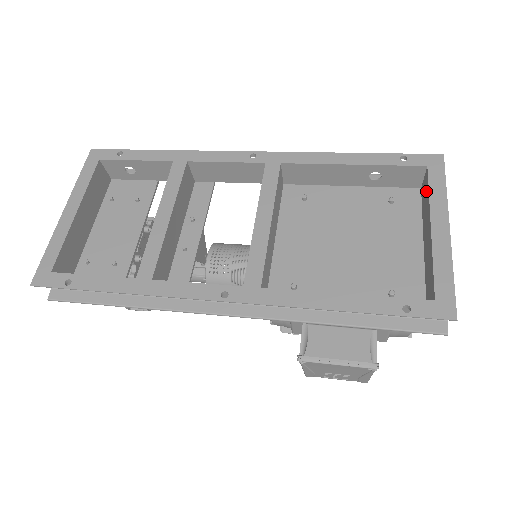
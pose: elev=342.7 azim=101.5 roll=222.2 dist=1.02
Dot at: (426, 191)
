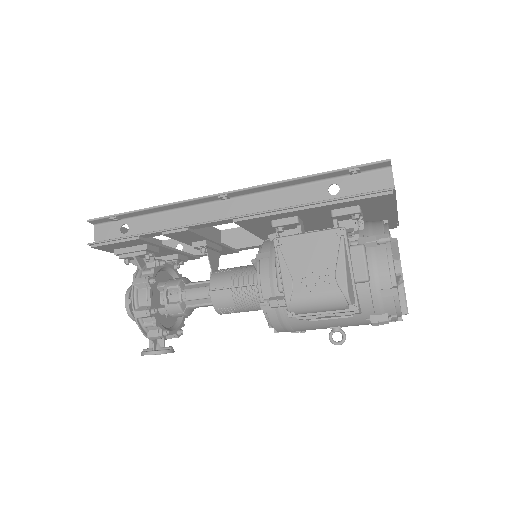
Dot at: occluded
